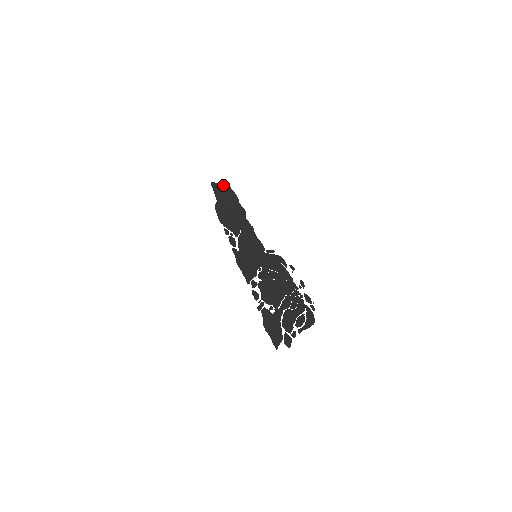
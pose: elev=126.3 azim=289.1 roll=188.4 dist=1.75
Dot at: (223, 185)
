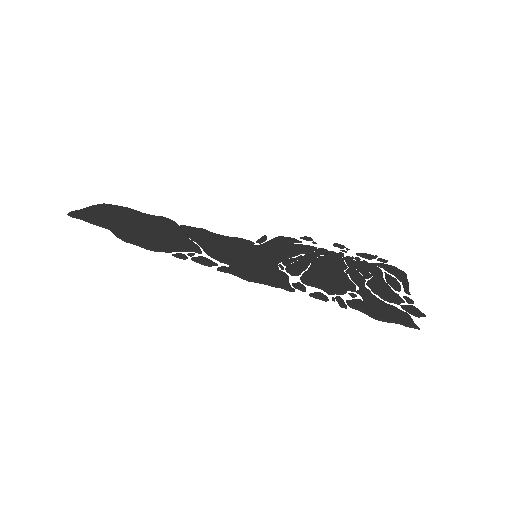
Dot at: (91, 207)
